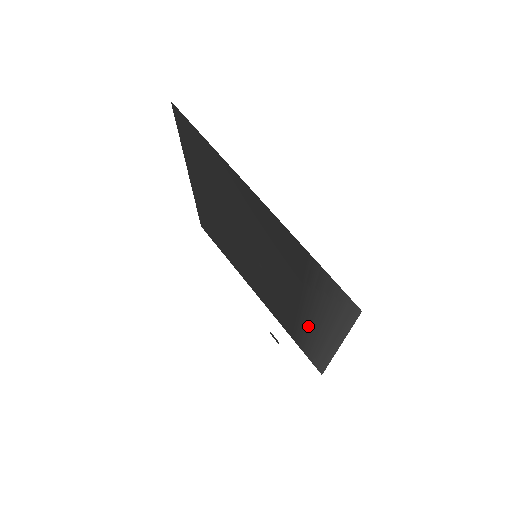
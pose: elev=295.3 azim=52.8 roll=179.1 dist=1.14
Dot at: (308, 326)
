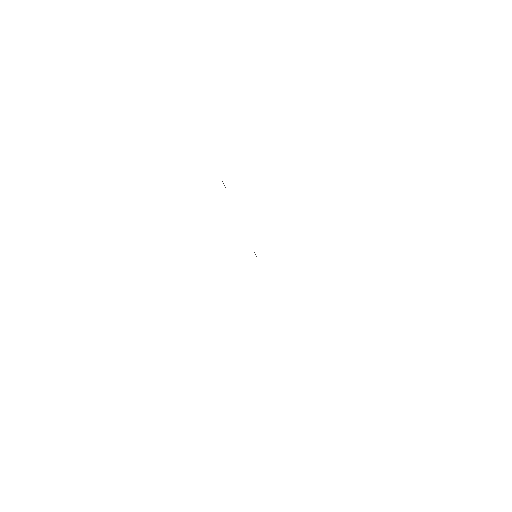
Dot at: occluded
